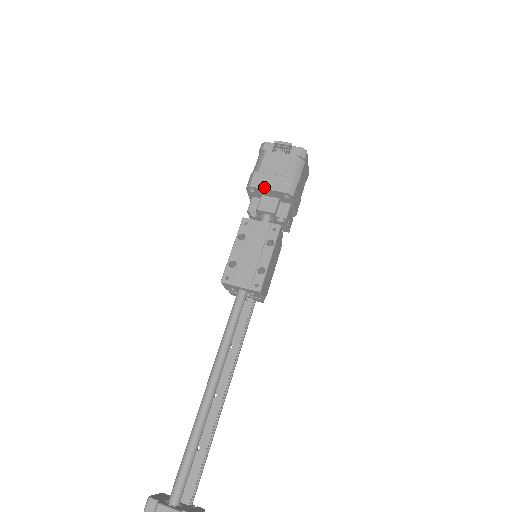
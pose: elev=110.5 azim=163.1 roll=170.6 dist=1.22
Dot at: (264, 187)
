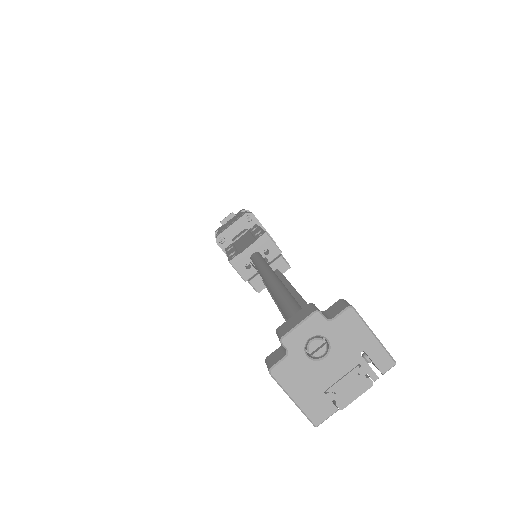
Dot at: (227, 227)
